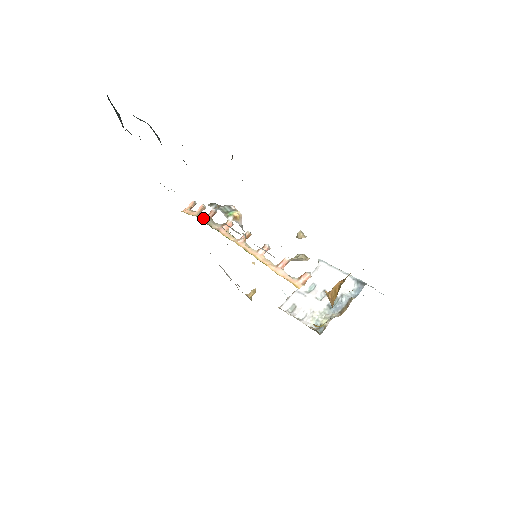
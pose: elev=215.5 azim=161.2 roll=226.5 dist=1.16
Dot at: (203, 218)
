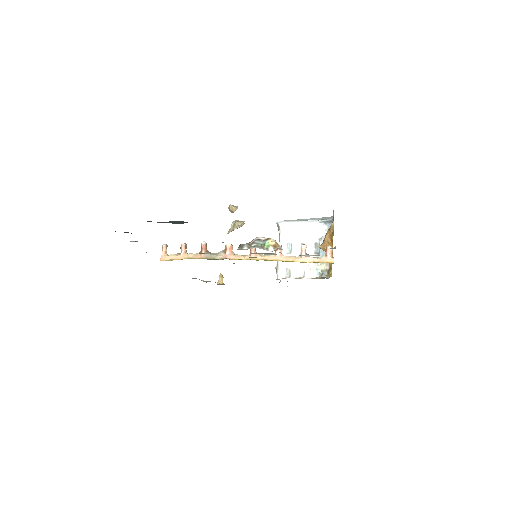
Dot at: (201, 256)
